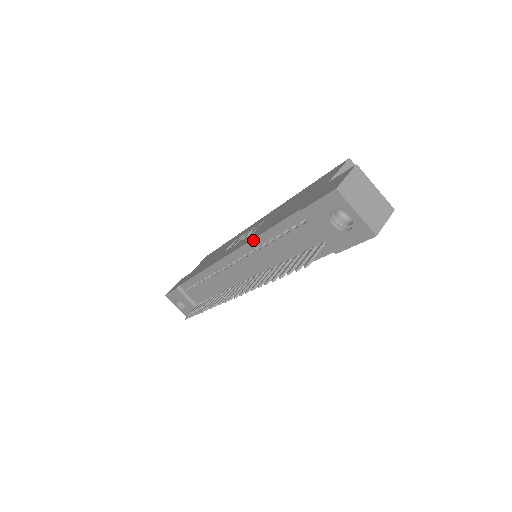
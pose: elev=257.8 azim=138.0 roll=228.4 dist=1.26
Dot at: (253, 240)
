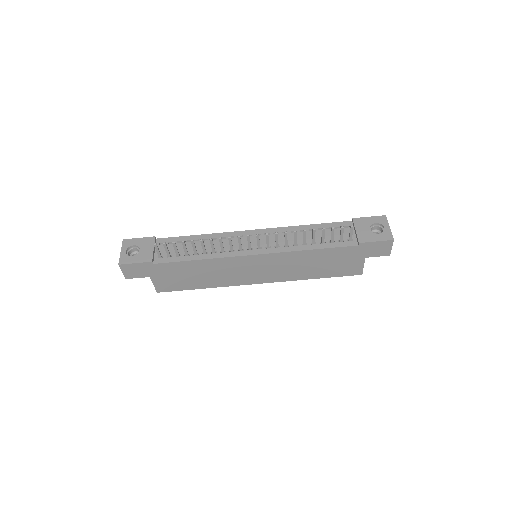
Dot at: (295, 226)
